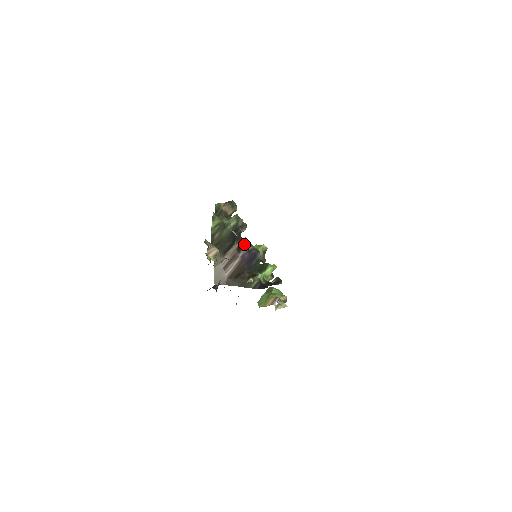
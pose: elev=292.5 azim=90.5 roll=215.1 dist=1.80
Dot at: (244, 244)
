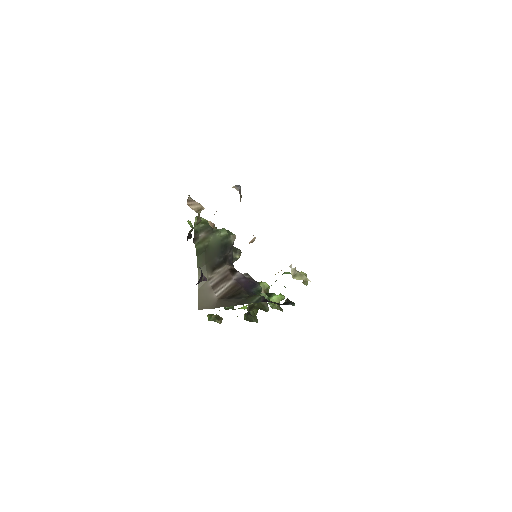
Dot at: occluded
